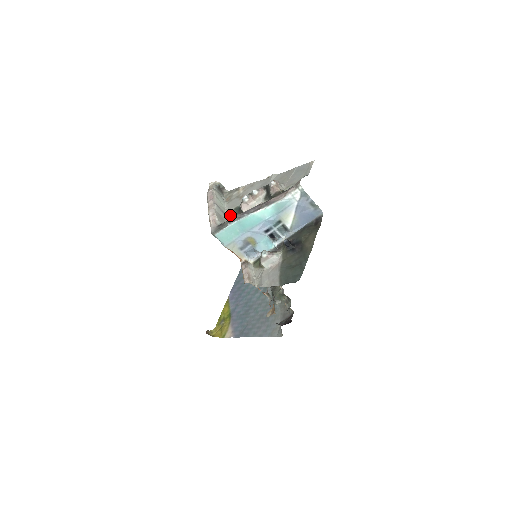
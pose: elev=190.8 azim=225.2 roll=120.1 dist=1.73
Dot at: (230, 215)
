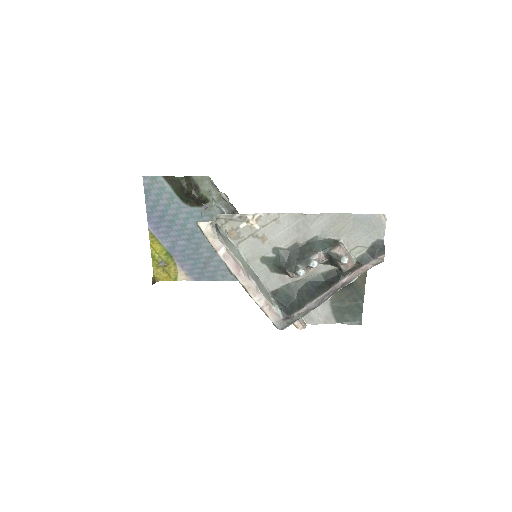
Dot at: (260, 271)
